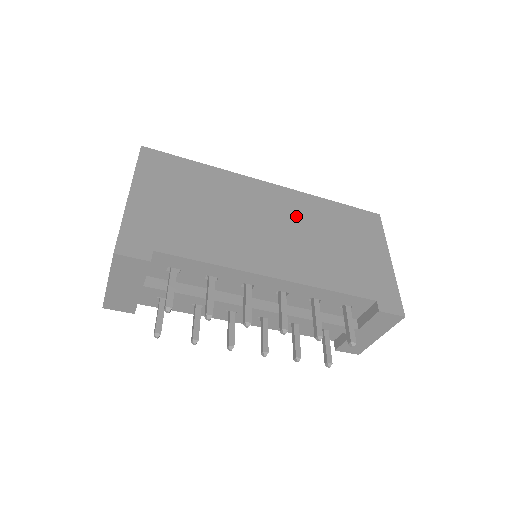
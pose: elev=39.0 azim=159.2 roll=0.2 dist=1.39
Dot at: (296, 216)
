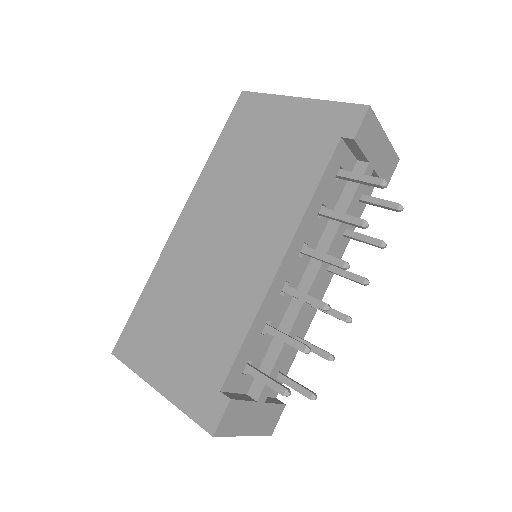
Dot at: (221, 203)
